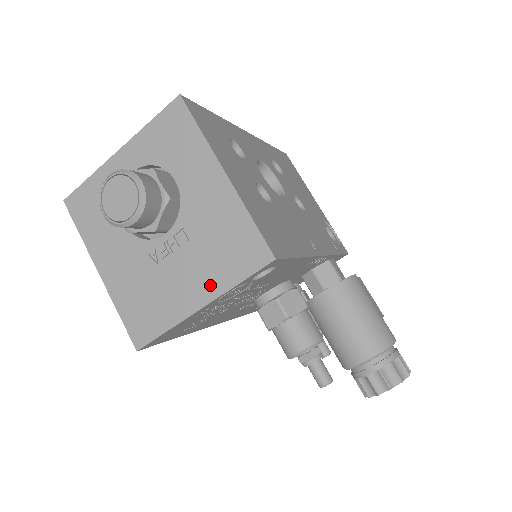
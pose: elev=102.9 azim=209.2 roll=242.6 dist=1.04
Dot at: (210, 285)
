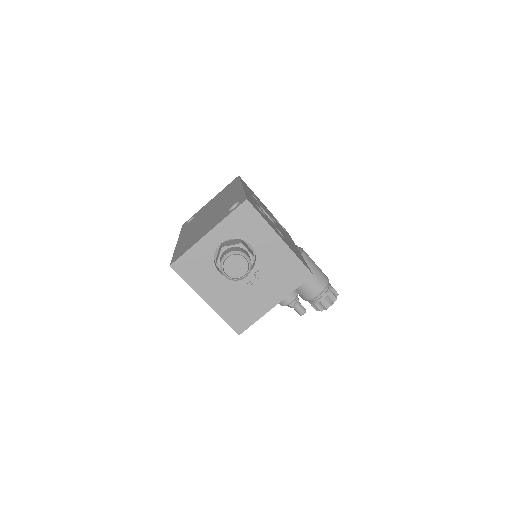
Dot at: (279, 293)
